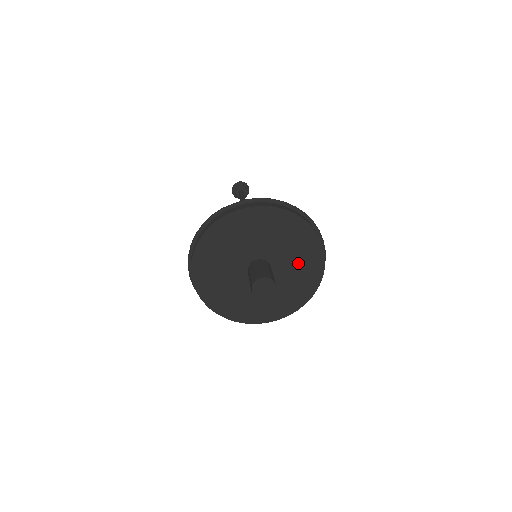
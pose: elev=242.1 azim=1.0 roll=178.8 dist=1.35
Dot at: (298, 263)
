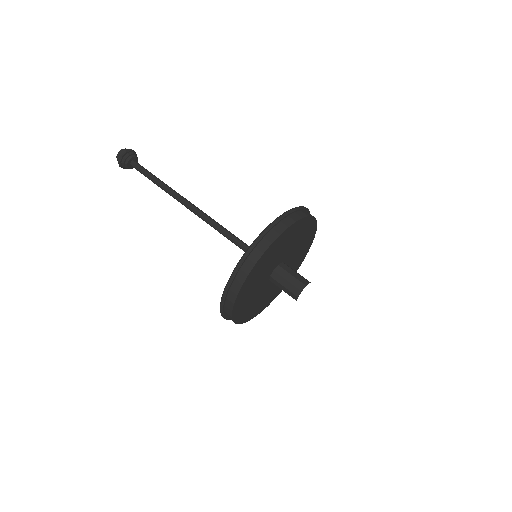
Dot at: (298, 239)
